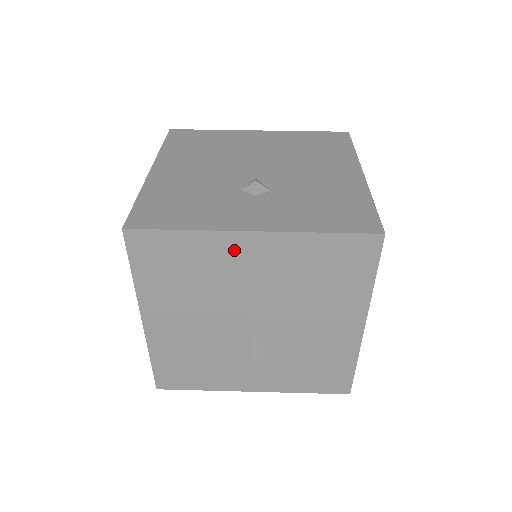
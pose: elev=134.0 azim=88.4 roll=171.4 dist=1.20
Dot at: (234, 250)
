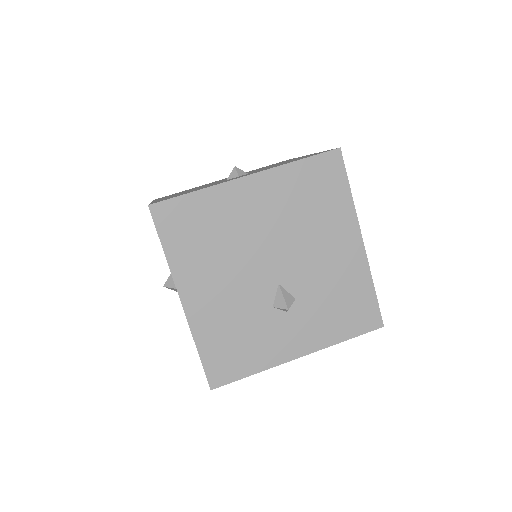
Dot at: (238, 198)
